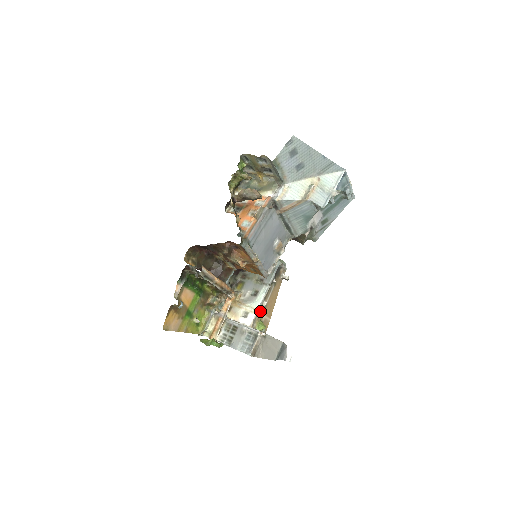
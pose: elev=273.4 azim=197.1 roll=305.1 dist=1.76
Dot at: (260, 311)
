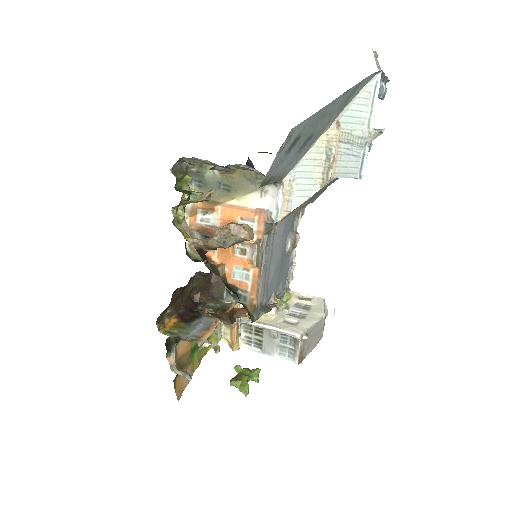
Dot at: occluded
